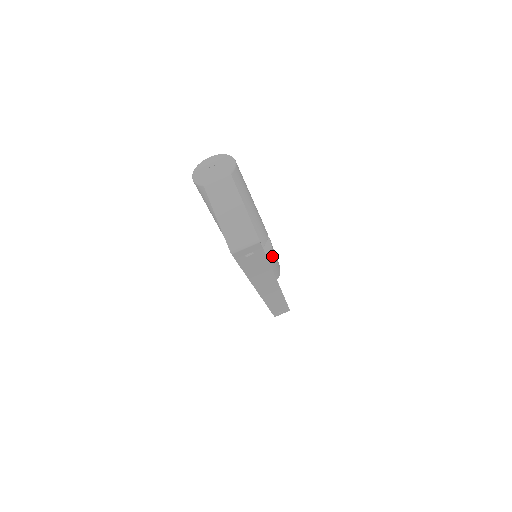
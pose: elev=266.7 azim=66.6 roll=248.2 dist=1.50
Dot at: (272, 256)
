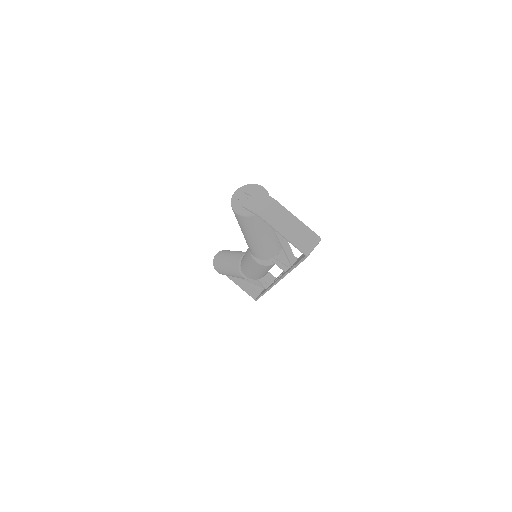
Dot at: occluded
